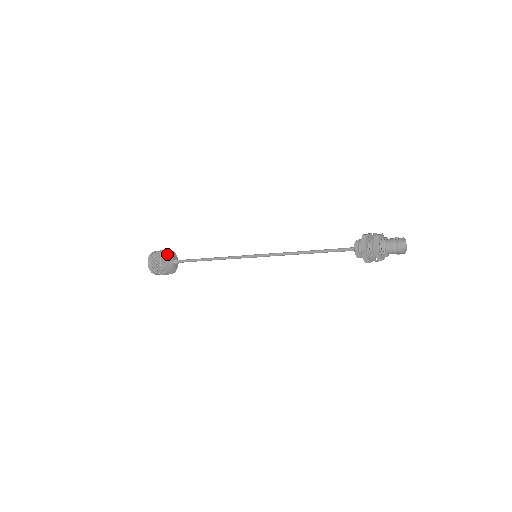
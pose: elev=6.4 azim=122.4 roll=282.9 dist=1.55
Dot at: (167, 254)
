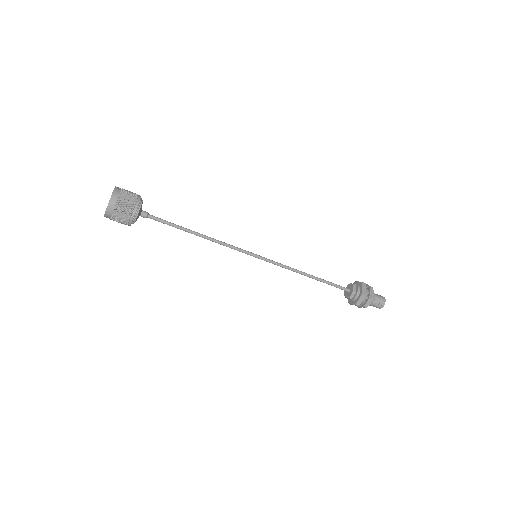
Dot at: occluded
